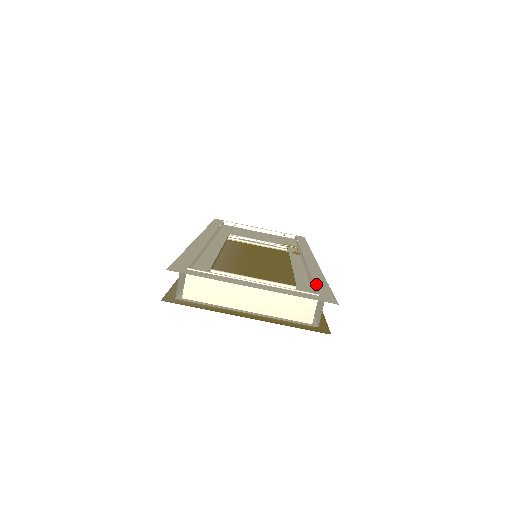
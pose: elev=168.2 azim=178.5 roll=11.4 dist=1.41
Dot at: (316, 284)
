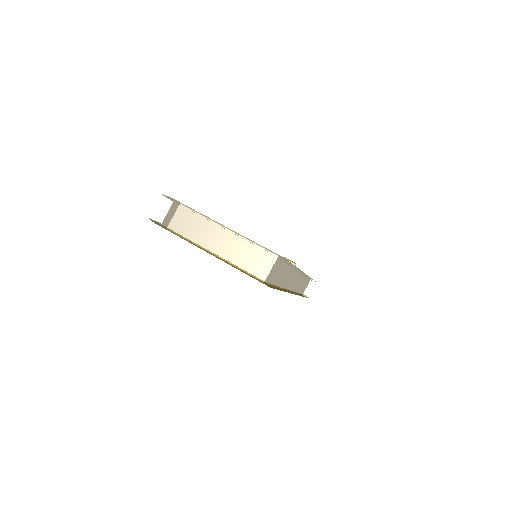
Dot at: occluded
